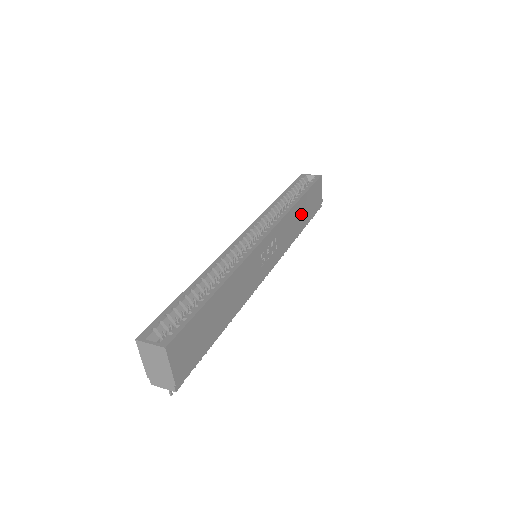
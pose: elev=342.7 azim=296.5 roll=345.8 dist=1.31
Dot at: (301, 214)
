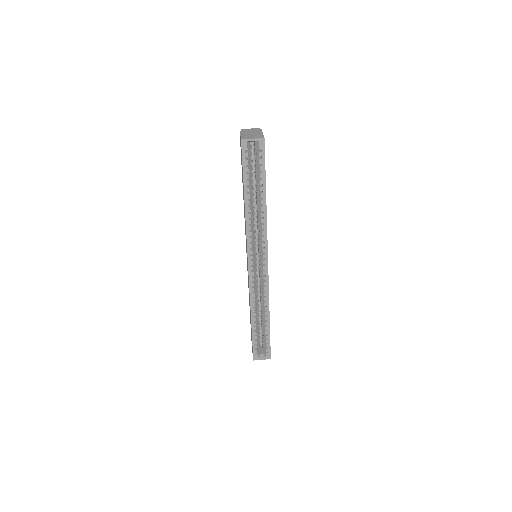
Dot at: occluded
